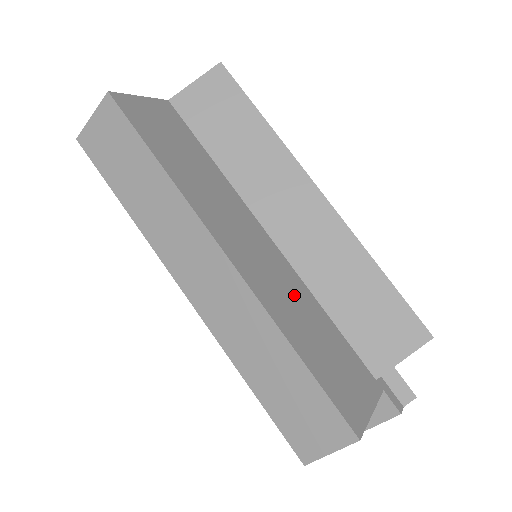
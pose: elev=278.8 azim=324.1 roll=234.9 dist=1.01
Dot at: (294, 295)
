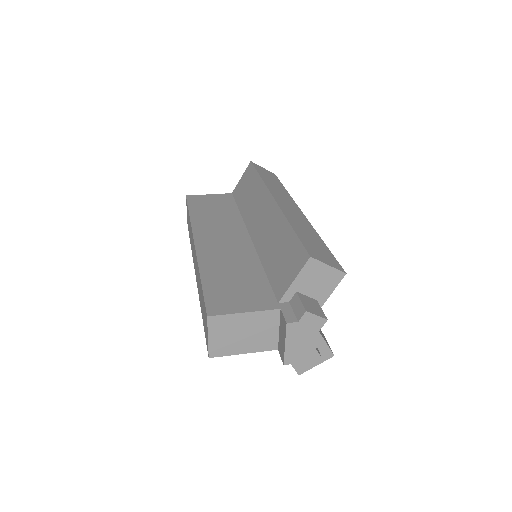
Dot at: (237, 259)
